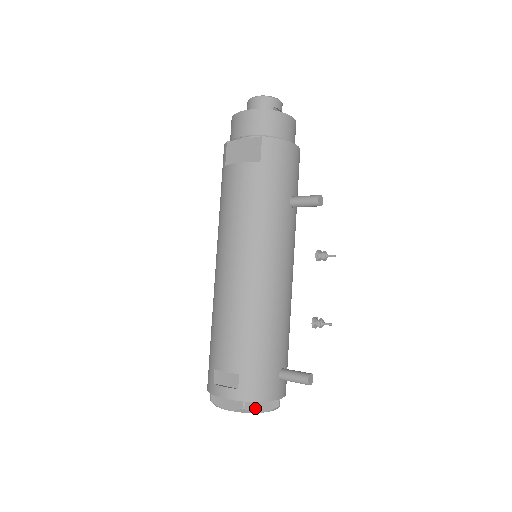
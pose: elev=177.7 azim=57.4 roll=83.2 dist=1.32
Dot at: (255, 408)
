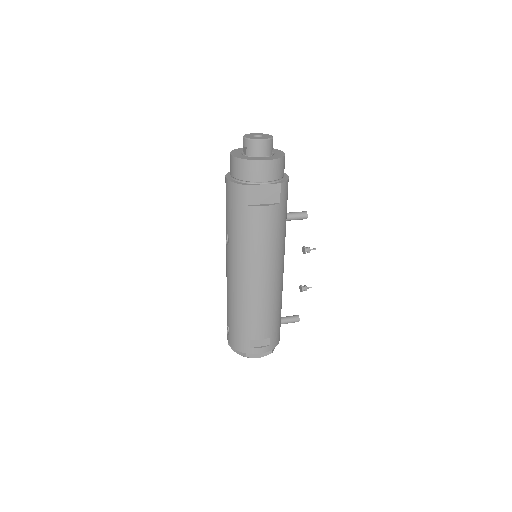
Dot at: (274, 348)
